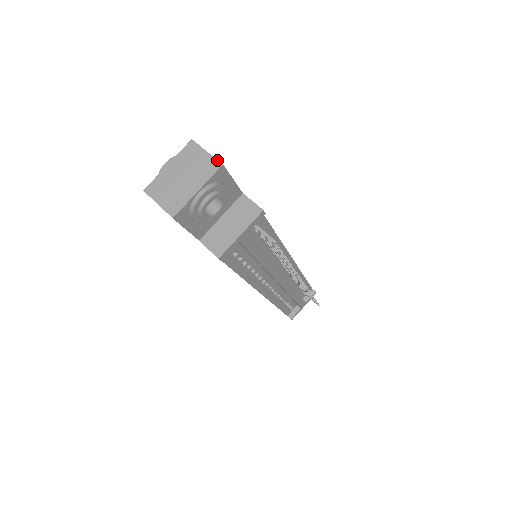
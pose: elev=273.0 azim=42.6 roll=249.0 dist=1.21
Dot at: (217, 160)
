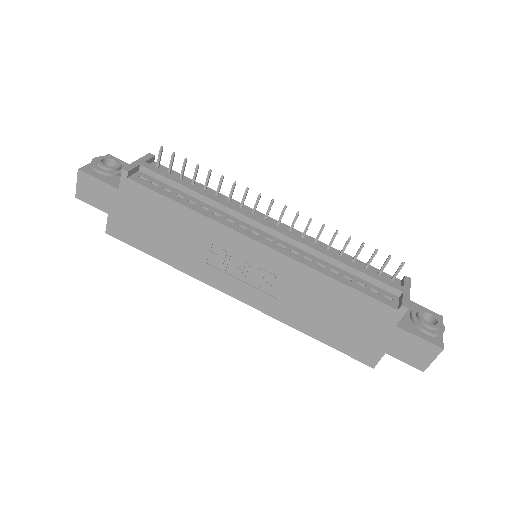
Dot at: occluded
